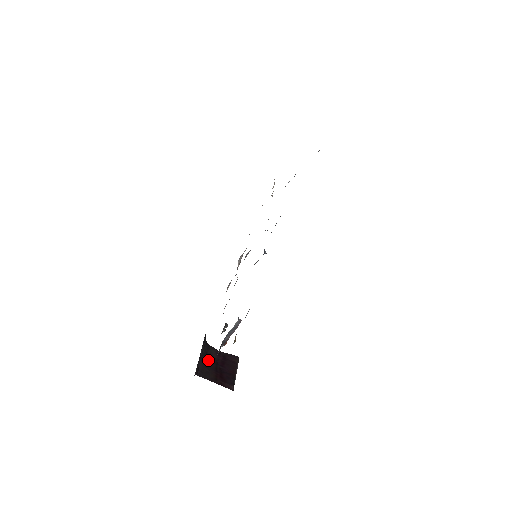
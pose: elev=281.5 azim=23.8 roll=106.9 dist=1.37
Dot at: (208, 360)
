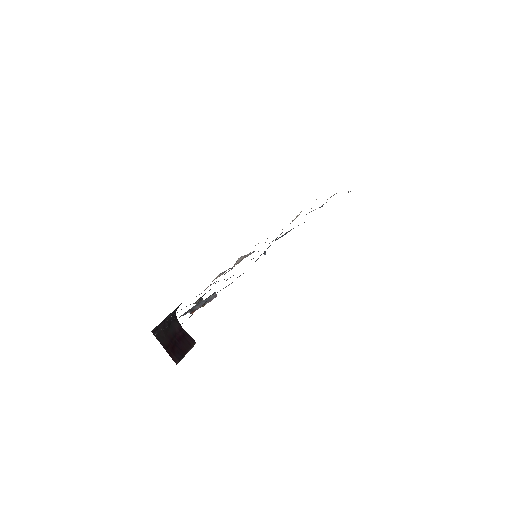
Dot at: (169, 328)
